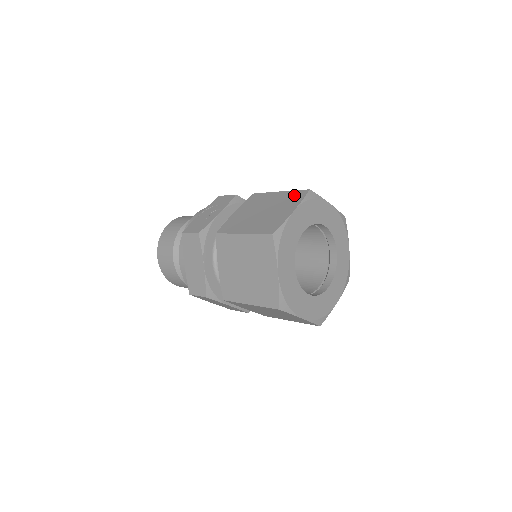
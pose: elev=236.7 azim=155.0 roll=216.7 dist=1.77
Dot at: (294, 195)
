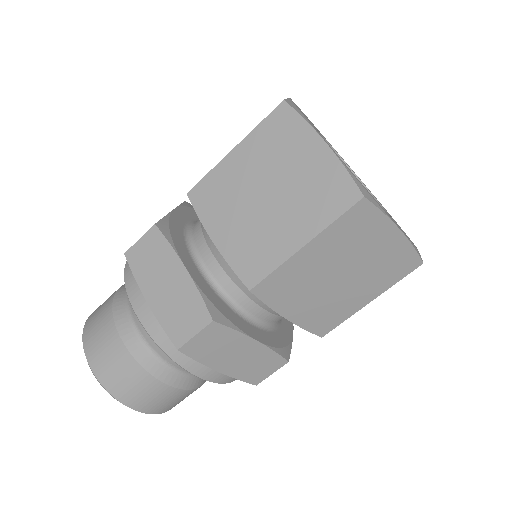
Dot at: occluded
